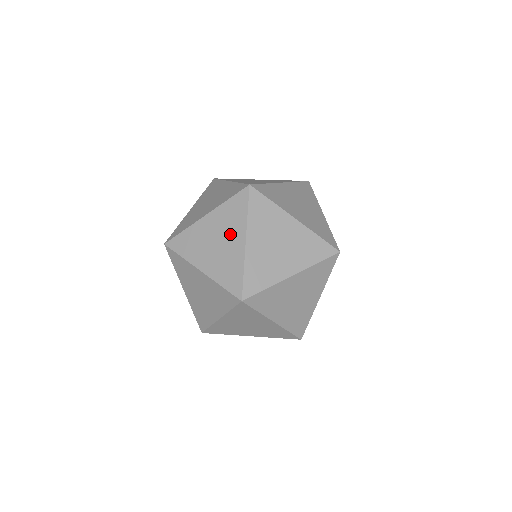
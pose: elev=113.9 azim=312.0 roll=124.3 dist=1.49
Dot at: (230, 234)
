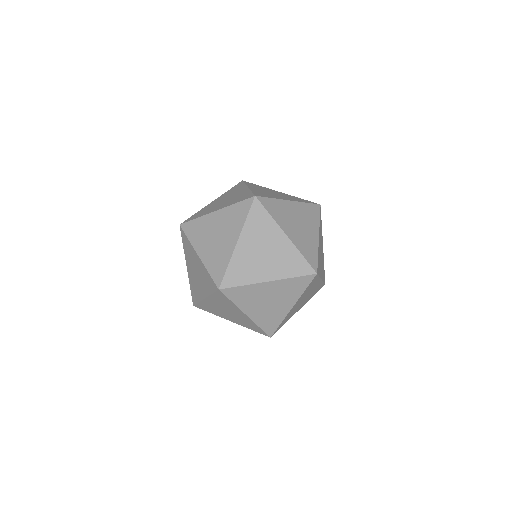
Dot at: (194, 261)
